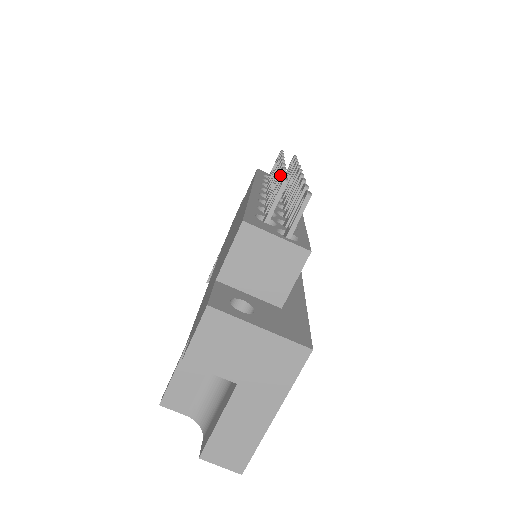
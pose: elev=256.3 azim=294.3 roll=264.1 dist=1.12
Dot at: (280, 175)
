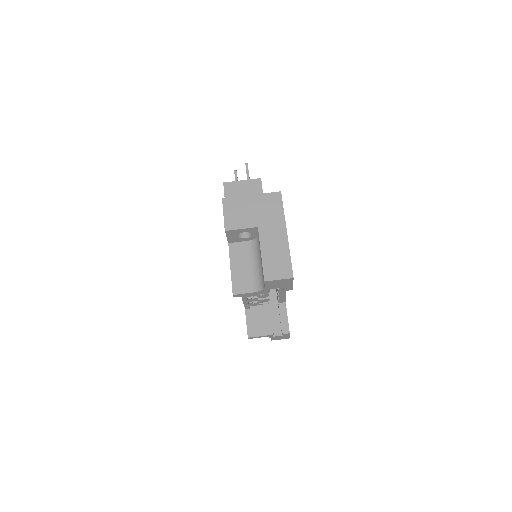
Dot at: occluded
